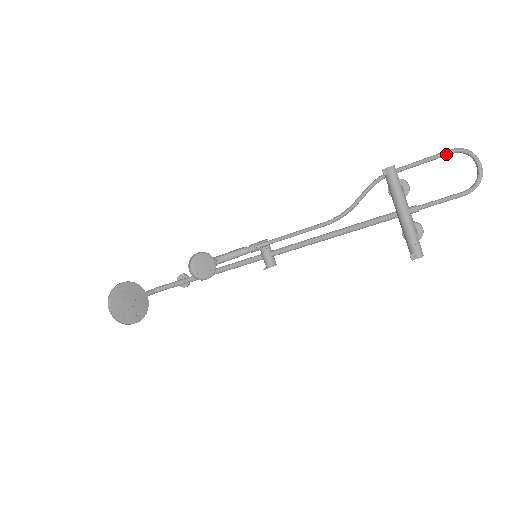
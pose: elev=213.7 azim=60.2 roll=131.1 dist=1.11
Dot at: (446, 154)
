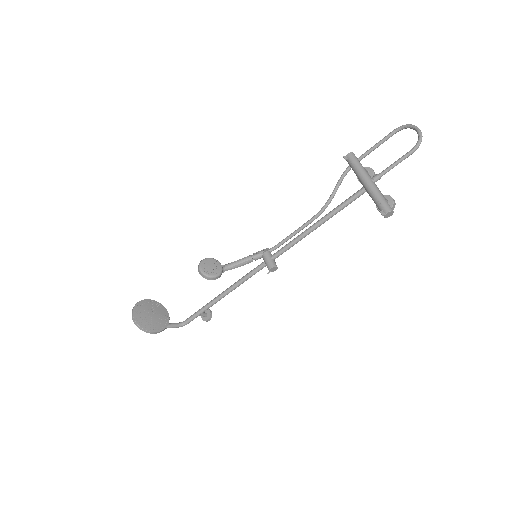
Dot at: (392, 133)
